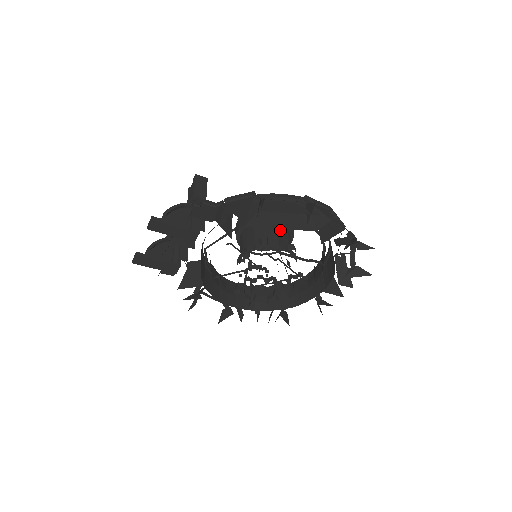
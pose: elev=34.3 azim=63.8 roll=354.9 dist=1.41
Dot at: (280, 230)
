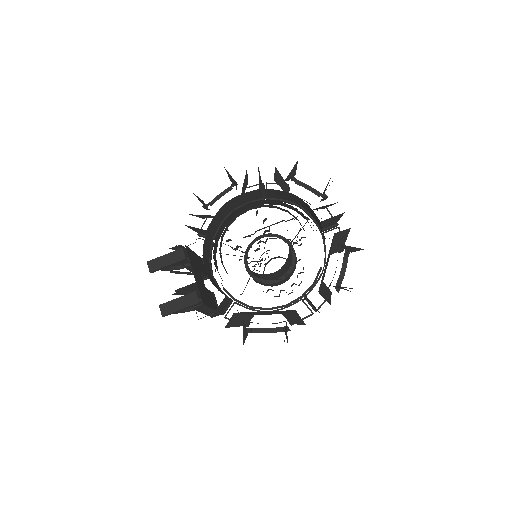
Dot at: occluded
